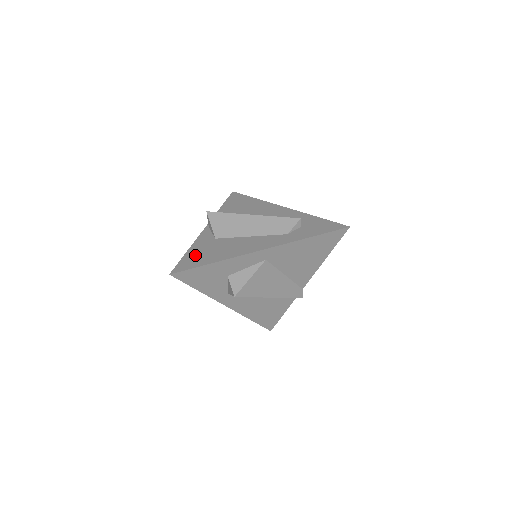
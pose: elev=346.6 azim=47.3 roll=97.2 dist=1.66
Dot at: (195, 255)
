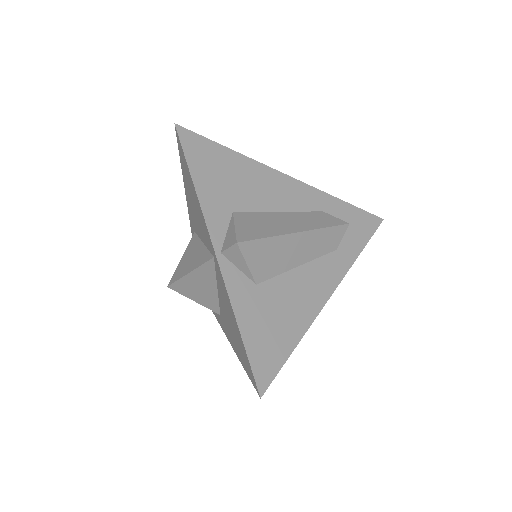
Dot at: (261, 338)
